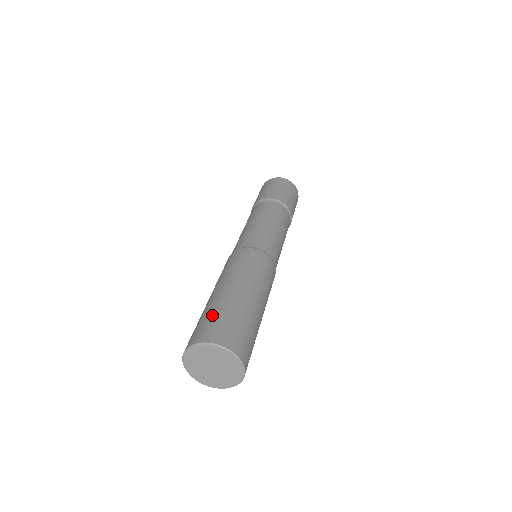
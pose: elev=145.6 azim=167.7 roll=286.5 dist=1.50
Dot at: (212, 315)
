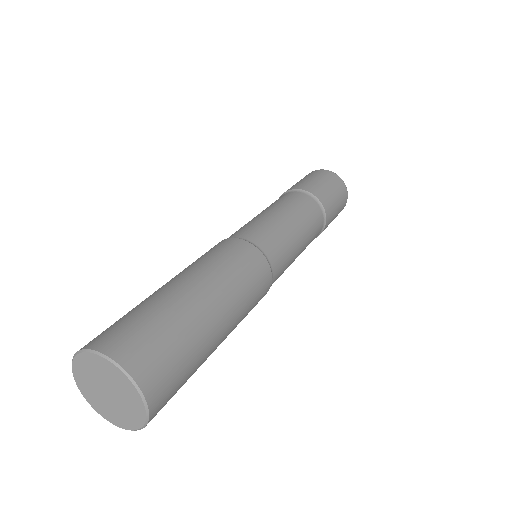
Dot at: occluded
